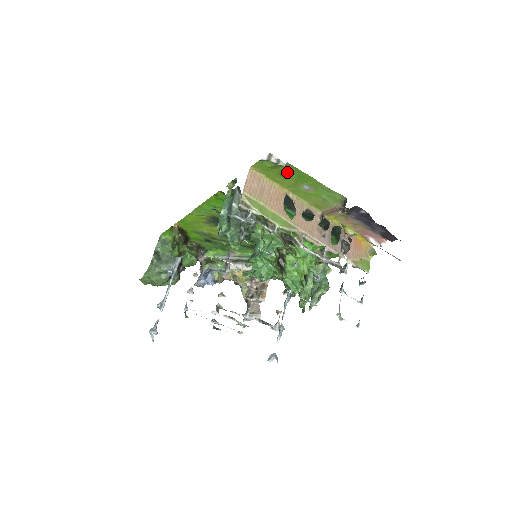
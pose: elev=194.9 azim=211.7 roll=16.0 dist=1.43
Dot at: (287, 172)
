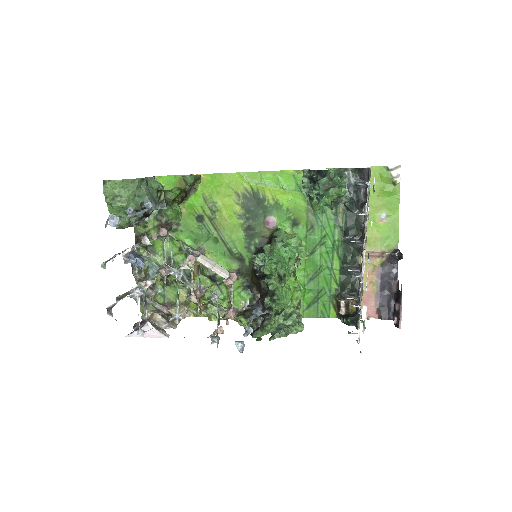
Dot at: (390, 191)
